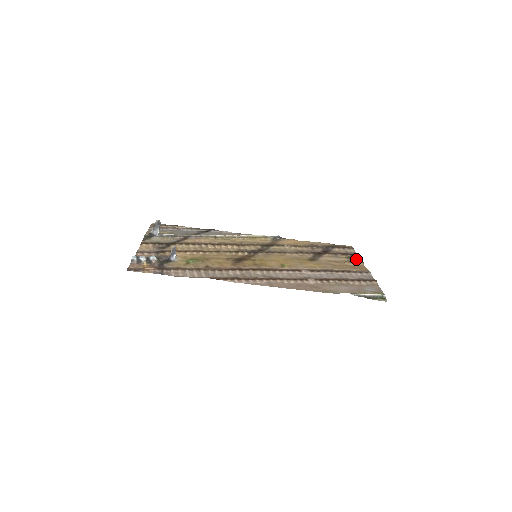
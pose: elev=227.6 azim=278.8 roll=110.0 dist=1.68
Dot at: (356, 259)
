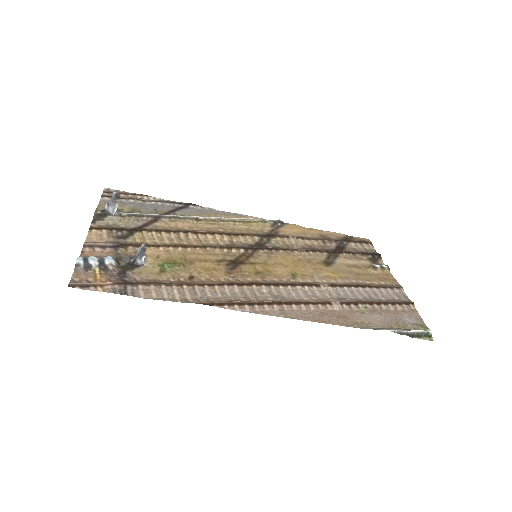
Dot at: (379, 262)
